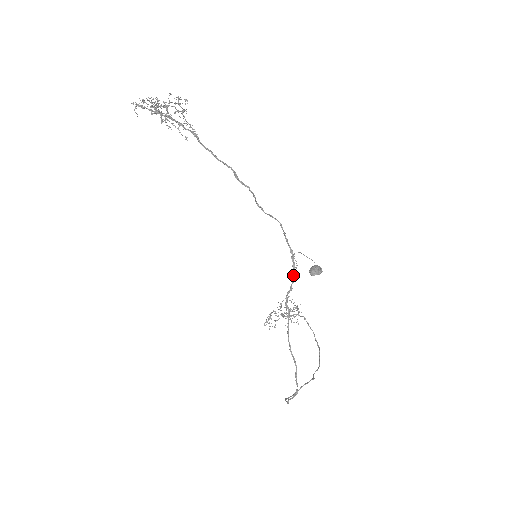
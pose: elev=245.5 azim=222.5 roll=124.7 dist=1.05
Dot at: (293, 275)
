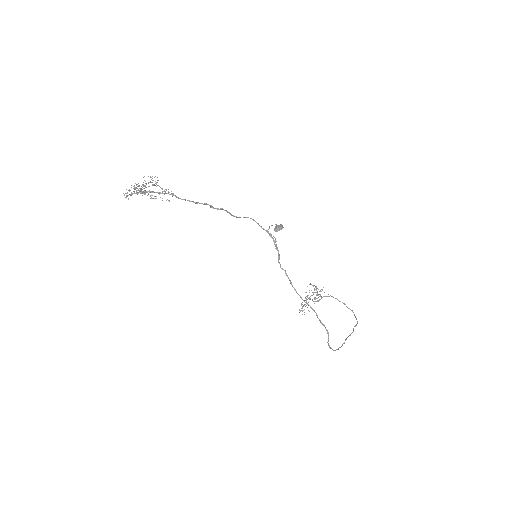
Dot at: (276, 246)
